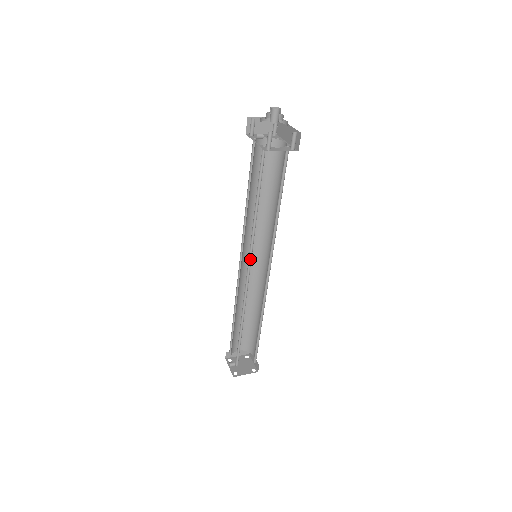
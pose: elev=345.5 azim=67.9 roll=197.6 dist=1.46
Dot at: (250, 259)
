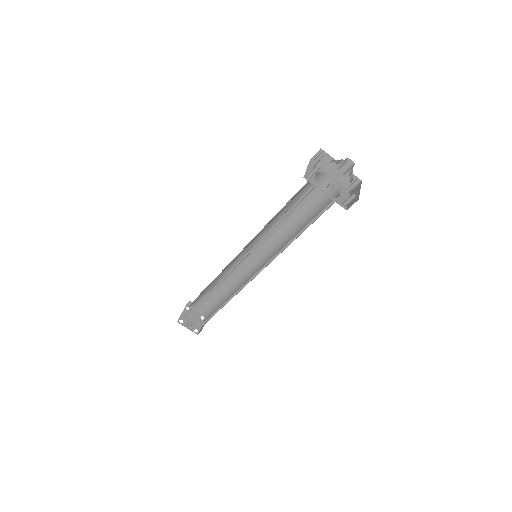
Dot at: (263, 266)
